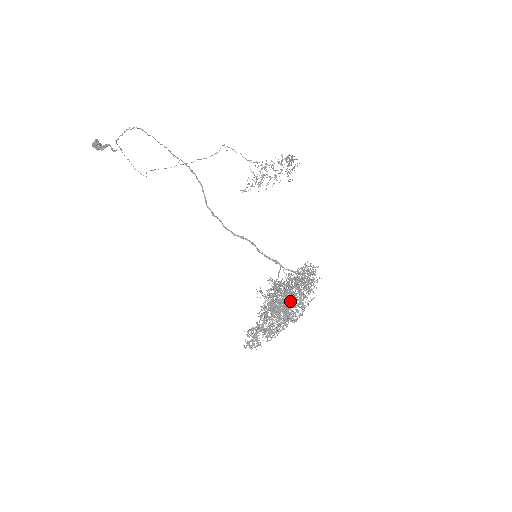
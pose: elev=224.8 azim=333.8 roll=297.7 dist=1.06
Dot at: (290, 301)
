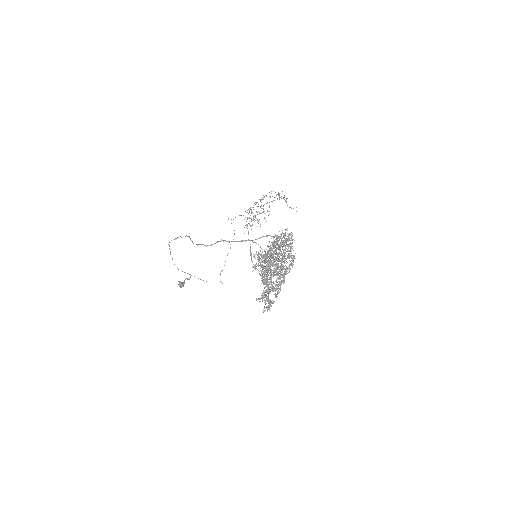
Dot at: (277, 260)
